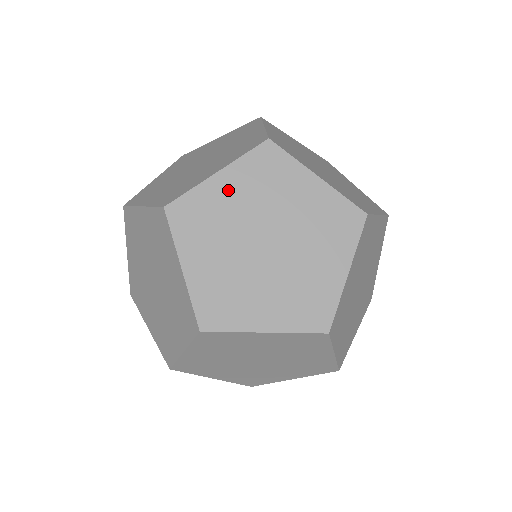
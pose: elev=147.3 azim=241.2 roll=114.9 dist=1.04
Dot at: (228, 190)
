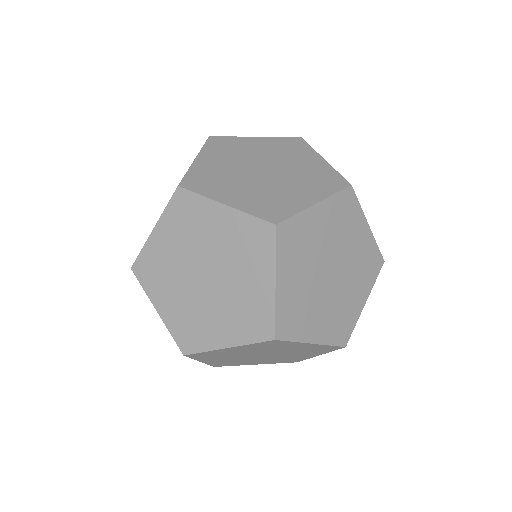
Dot at: occluded
